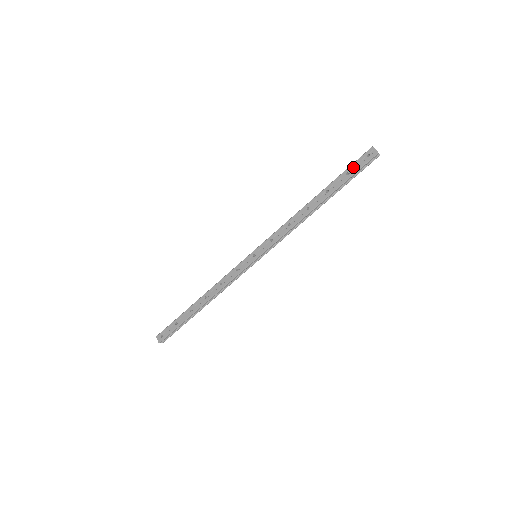
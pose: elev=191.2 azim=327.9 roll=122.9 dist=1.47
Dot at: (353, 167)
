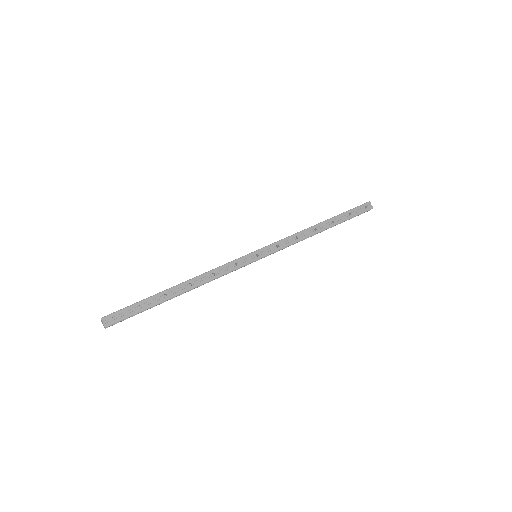
Dot at: (355, 211)
